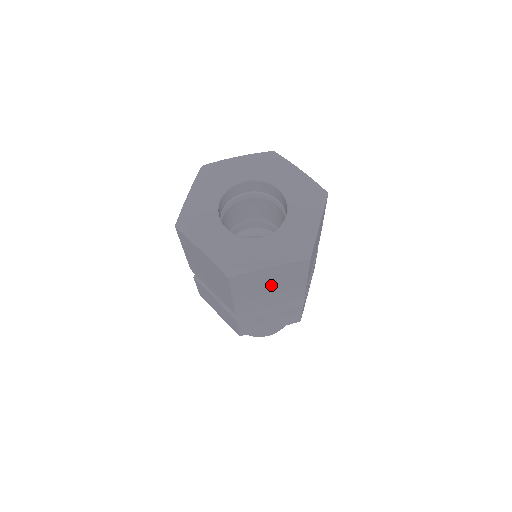
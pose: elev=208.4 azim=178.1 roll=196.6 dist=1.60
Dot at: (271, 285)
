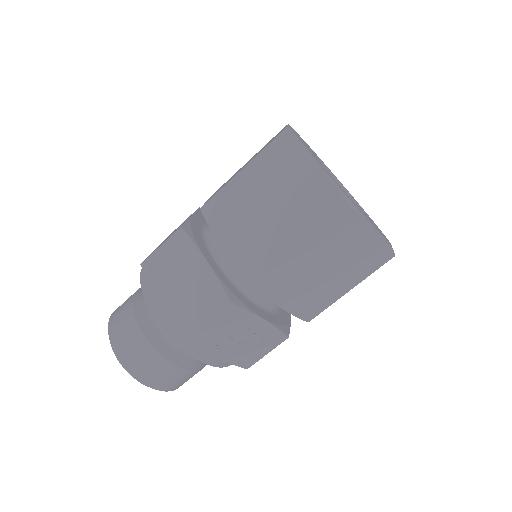
Dot at: (278, 201)
